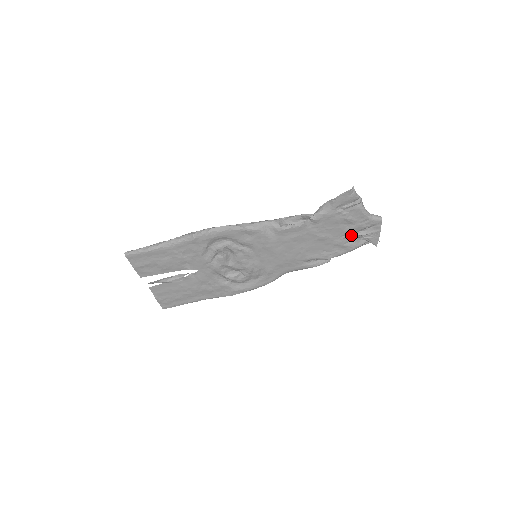
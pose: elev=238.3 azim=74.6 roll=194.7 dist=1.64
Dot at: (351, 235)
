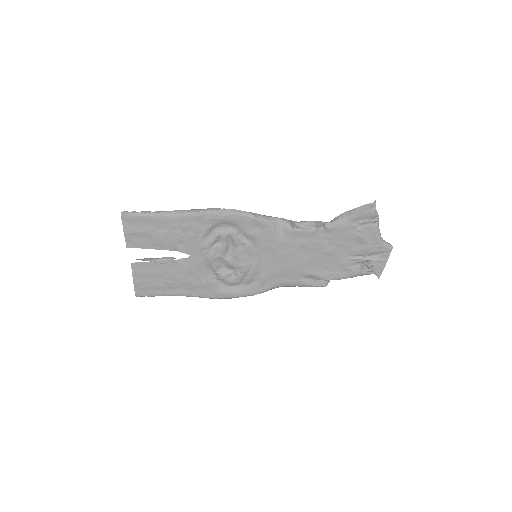
Dot at: (358, 257)
